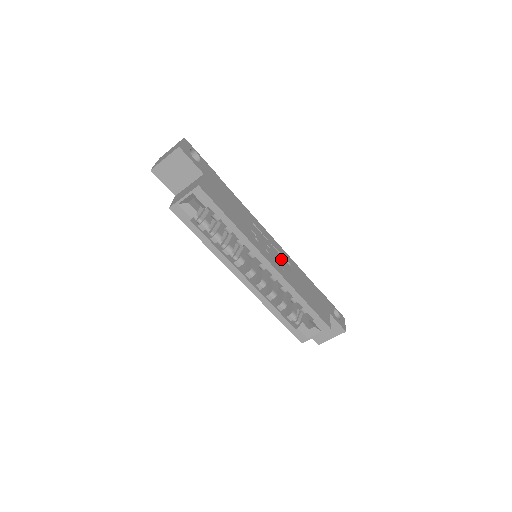
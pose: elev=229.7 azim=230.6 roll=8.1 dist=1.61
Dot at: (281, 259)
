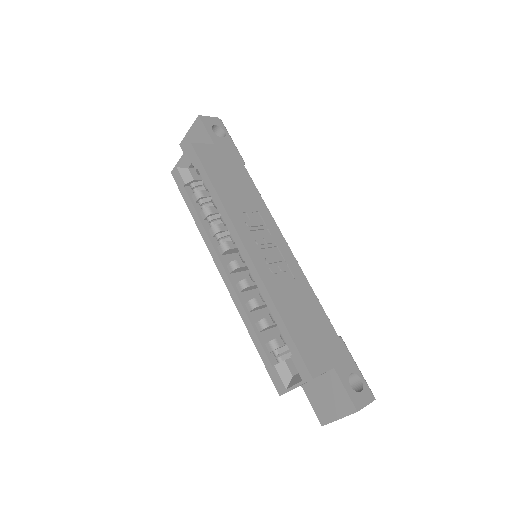
Dot at: (279, 263)
